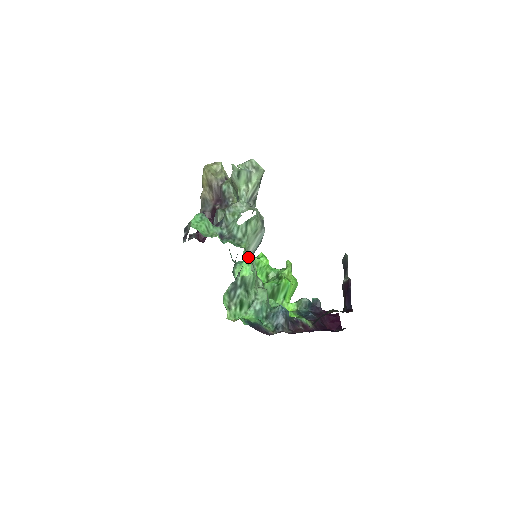
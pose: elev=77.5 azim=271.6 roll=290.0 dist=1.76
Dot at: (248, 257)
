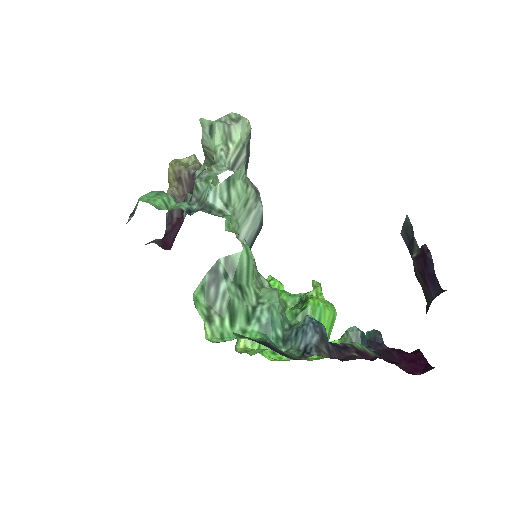
Dot at: (236, 232)
